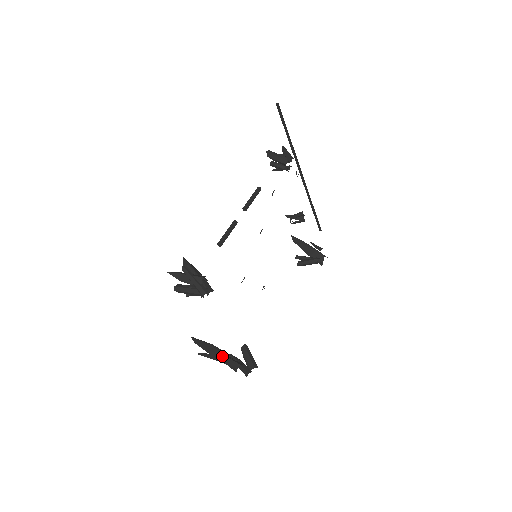
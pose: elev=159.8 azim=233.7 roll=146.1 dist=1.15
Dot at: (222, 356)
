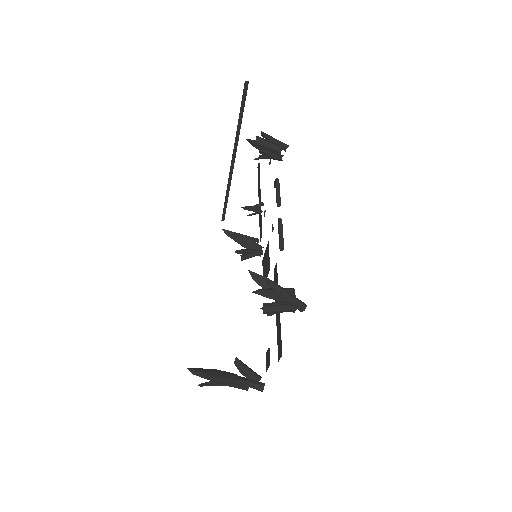
Dot at: (231, 378)
